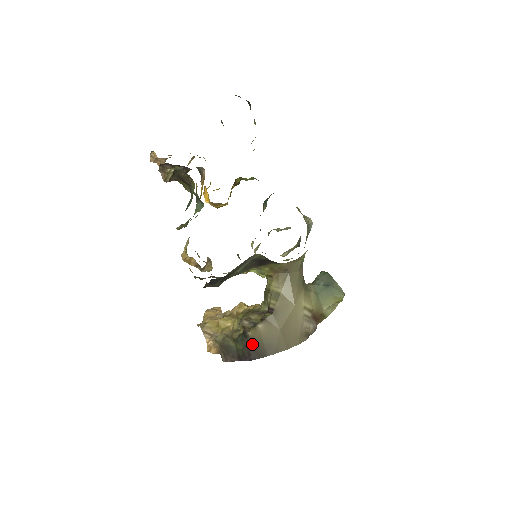
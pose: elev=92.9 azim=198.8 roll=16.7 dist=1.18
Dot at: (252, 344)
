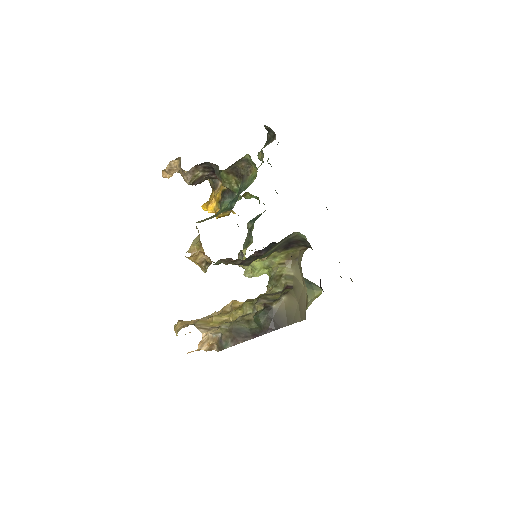
Dot at: (276, 315)
